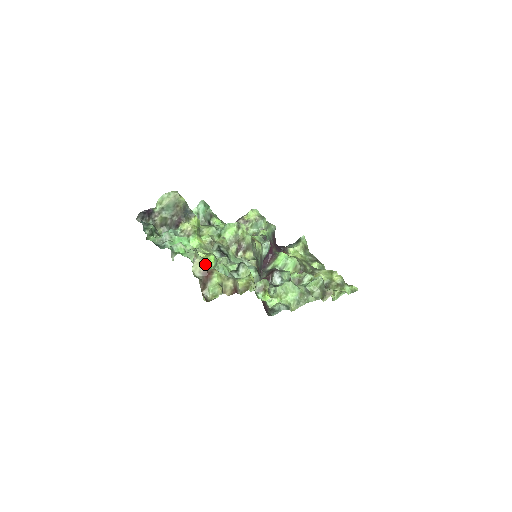
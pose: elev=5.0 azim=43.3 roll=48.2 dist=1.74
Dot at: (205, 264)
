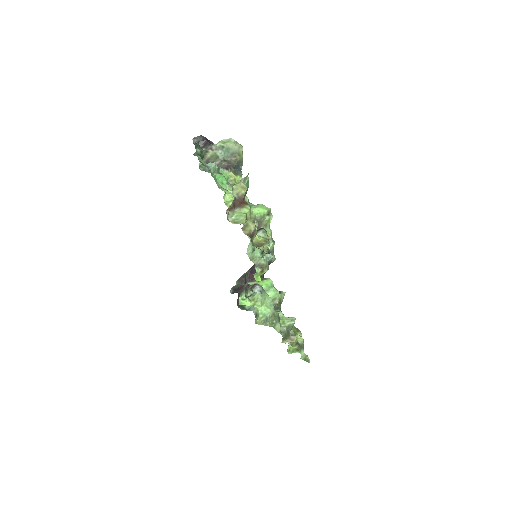
Dot at: (245, 193)
